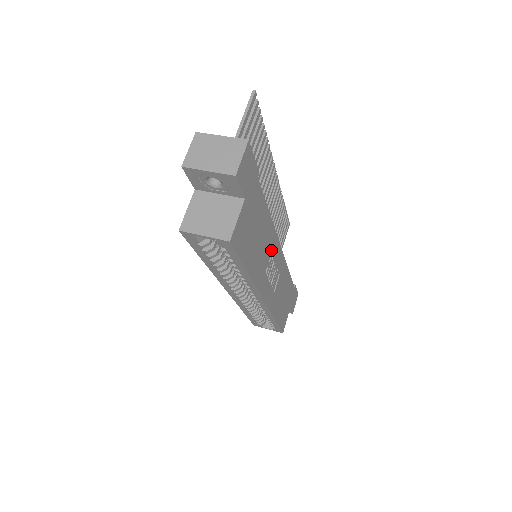
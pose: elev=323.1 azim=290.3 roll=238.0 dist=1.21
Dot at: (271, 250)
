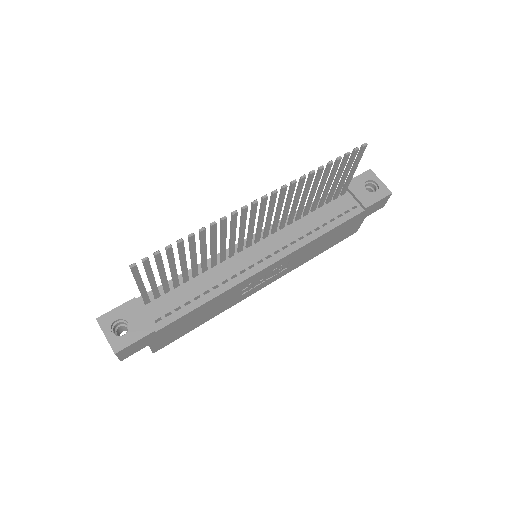
Dot at: (242, 287)
